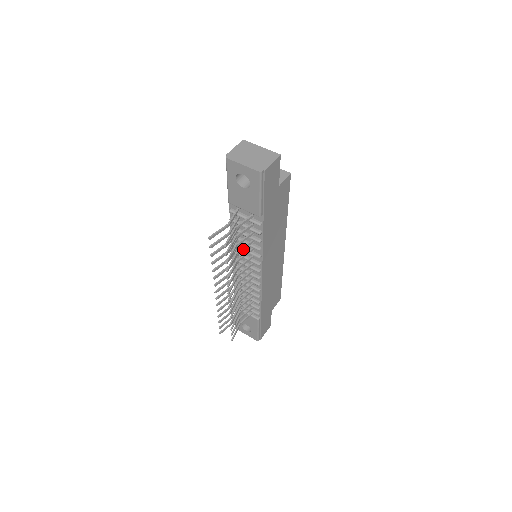
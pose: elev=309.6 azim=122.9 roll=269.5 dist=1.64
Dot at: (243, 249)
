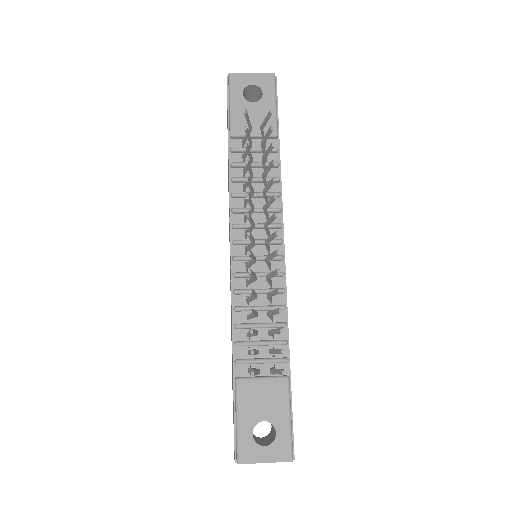
Dot at: (265, 181)
